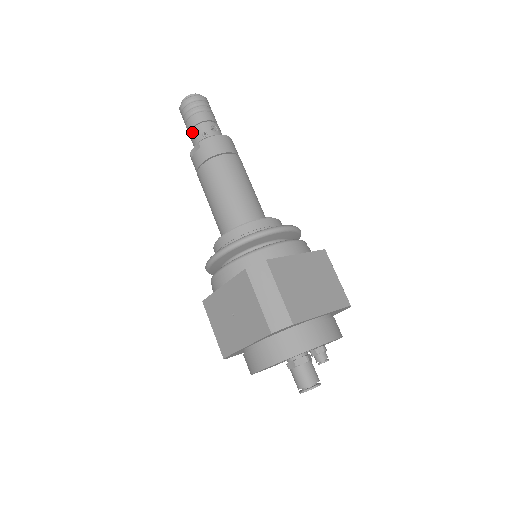
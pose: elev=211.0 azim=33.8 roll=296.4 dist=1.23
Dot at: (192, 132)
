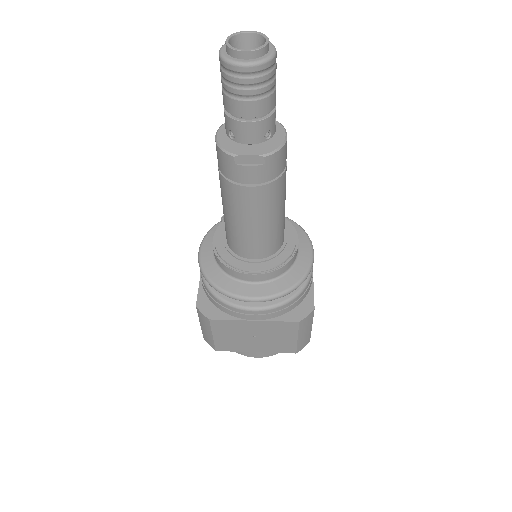
Dot at: (249, 125)
